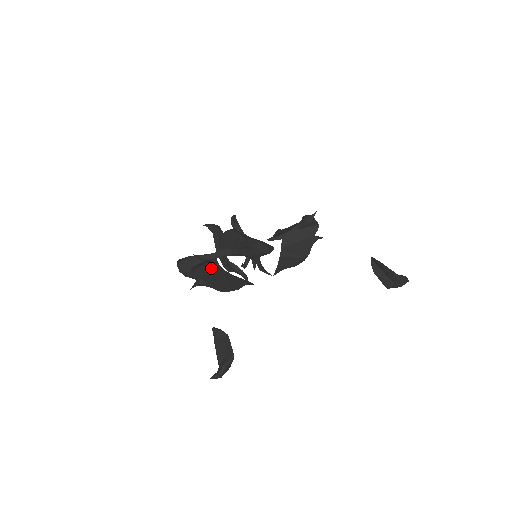
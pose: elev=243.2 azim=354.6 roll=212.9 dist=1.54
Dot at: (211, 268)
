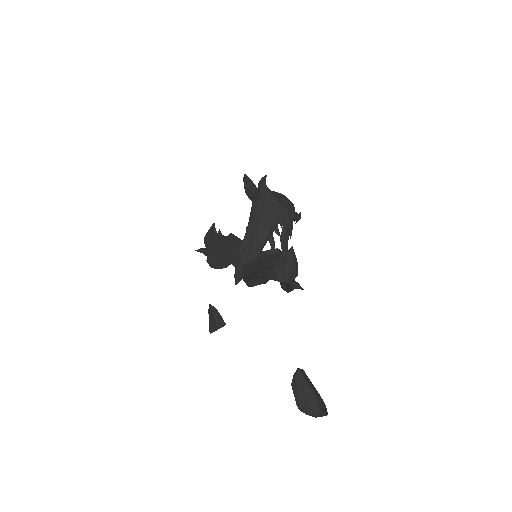
Dot at: (230, 244)
